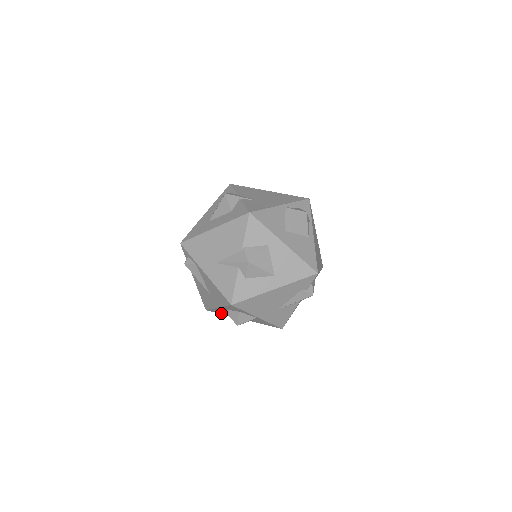
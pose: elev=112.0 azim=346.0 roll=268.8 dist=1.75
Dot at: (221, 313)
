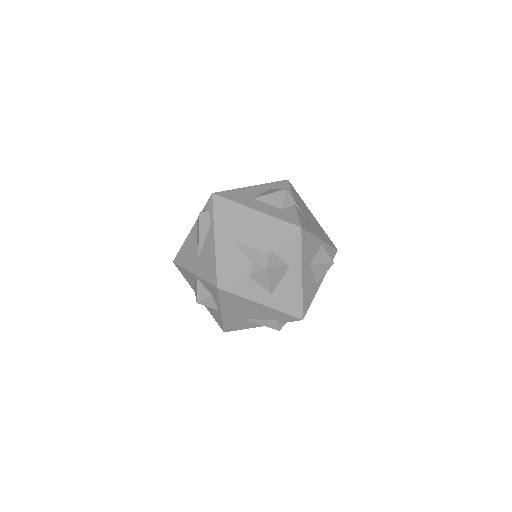
Dot at: (185, 276)
